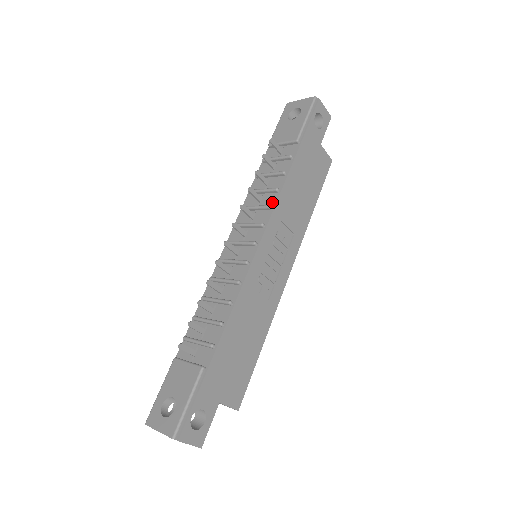
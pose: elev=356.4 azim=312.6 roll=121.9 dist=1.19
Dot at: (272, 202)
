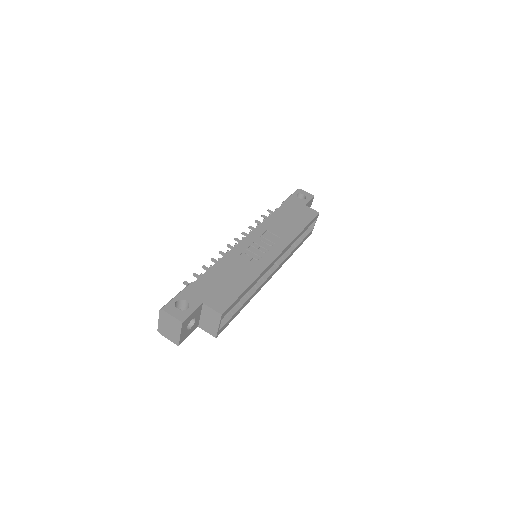
Dot at: occluded
